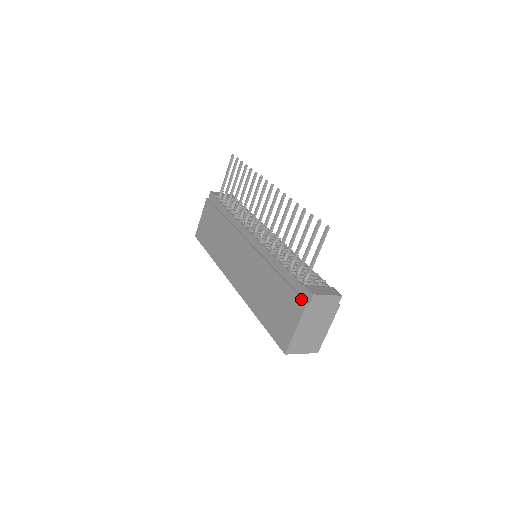
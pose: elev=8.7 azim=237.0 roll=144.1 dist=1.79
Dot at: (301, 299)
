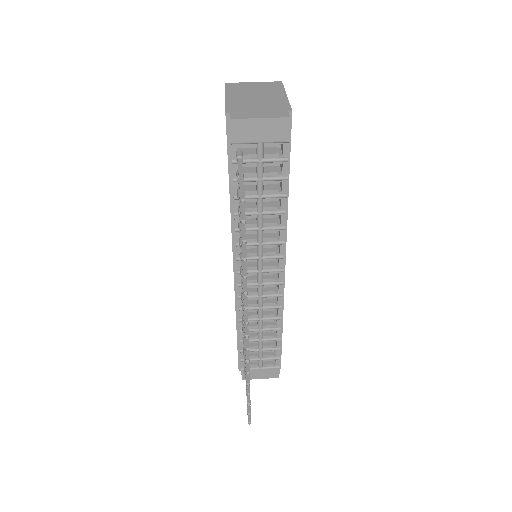
Dot at: (238, 365)
